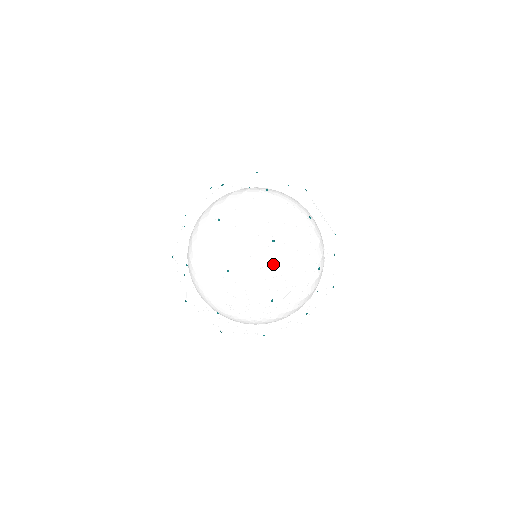
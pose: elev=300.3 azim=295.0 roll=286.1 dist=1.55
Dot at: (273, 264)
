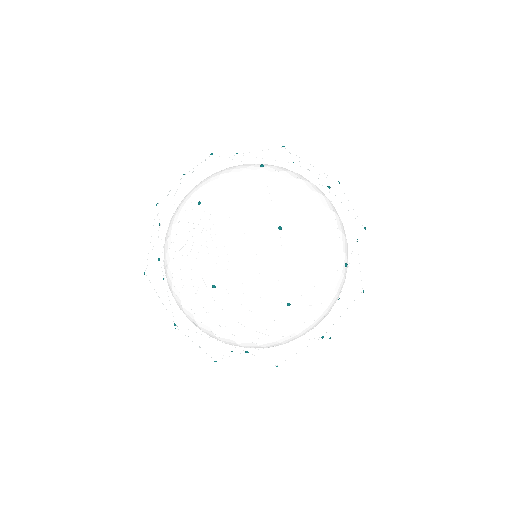
Dot at: (304, 214)
